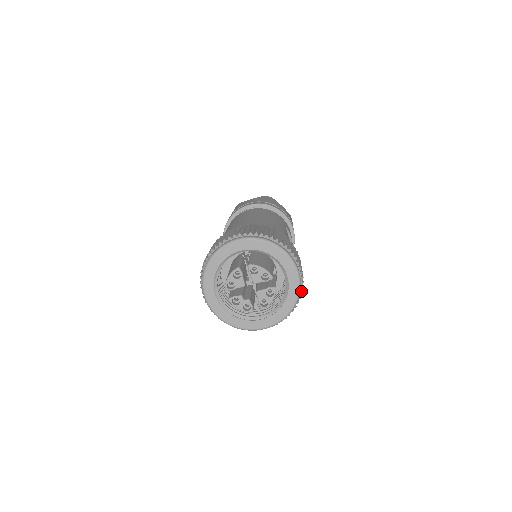
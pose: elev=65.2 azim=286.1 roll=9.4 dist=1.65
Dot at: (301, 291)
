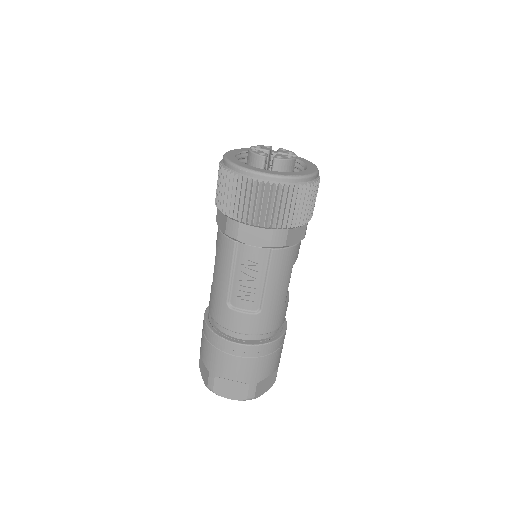
Dot at: (313, 183)
